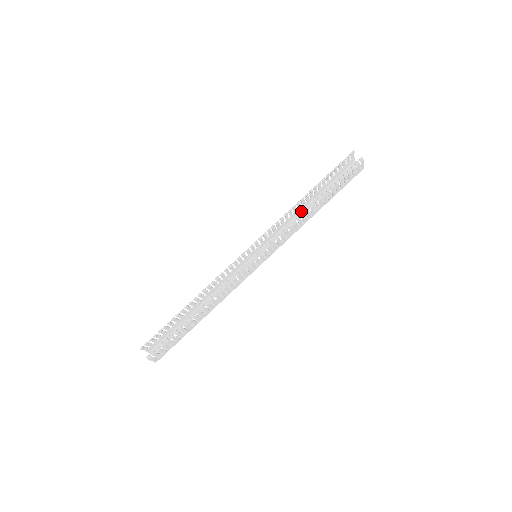
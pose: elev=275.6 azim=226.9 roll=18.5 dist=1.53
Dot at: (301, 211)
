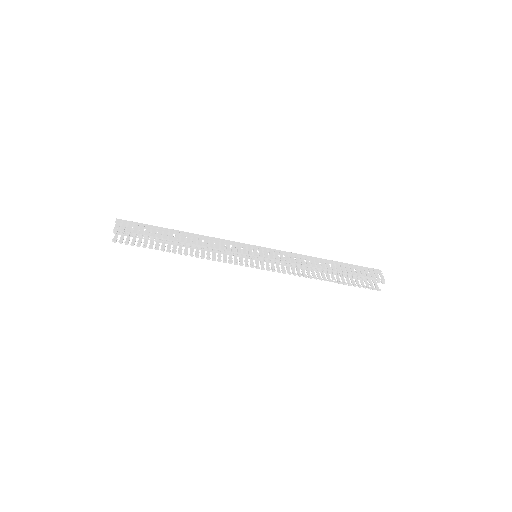
Dot at: (316, 259)
